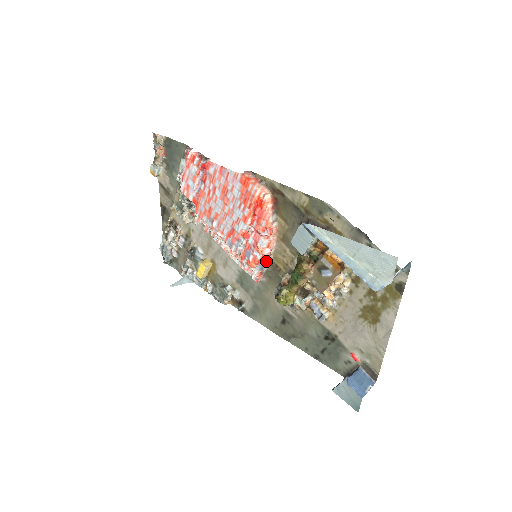
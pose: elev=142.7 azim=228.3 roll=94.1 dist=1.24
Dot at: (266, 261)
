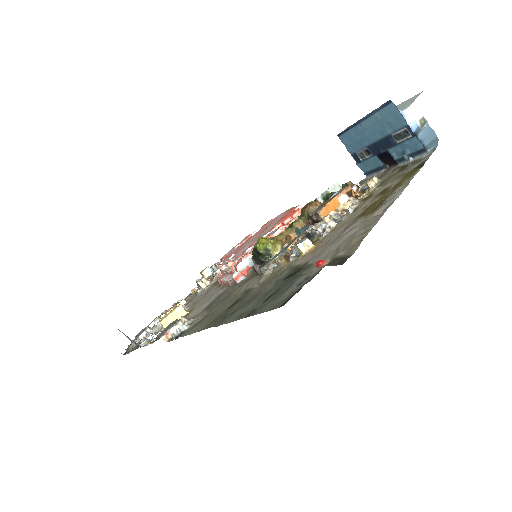
Dot at: occluded
